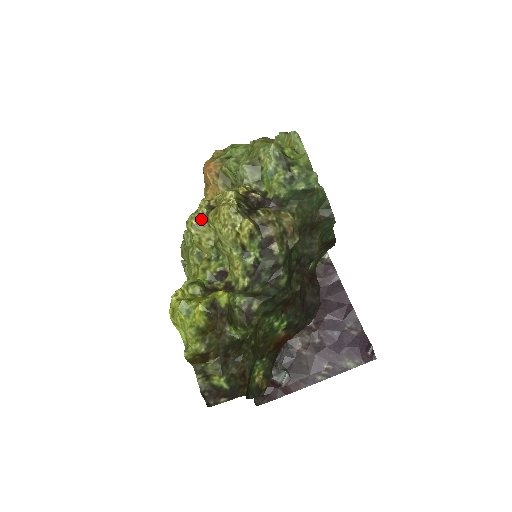
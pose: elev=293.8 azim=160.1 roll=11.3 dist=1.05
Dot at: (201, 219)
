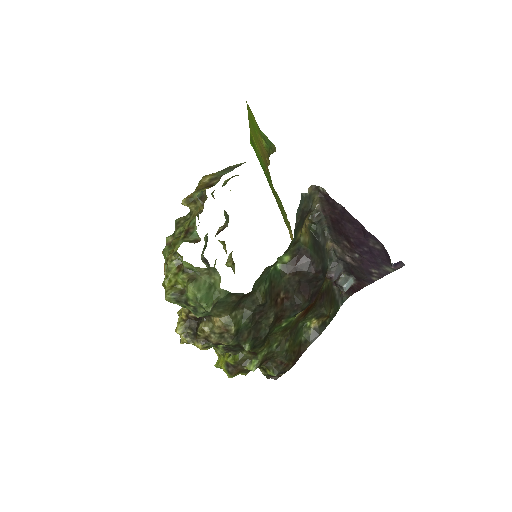
Dot at: occluded
